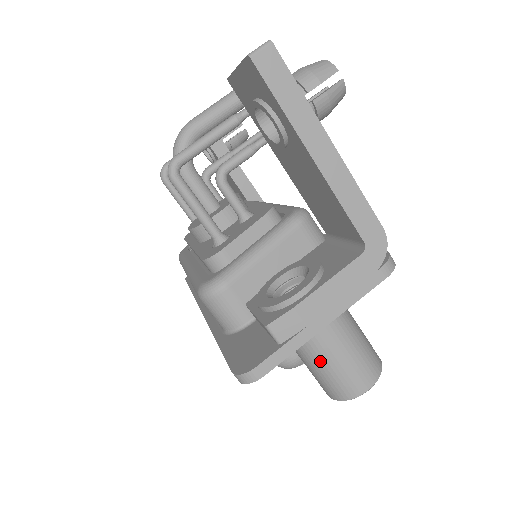
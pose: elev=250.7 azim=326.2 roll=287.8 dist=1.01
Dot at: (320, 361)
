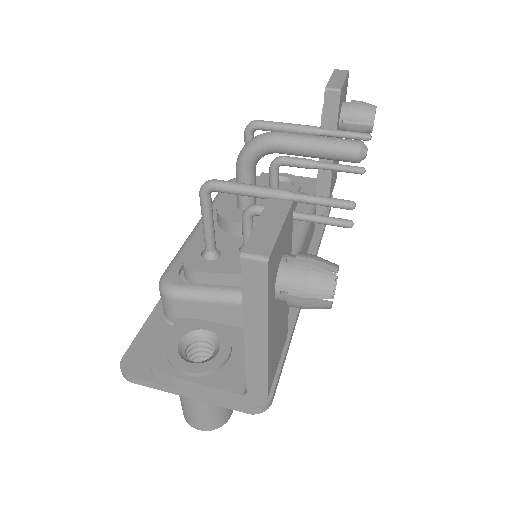
Dot at: (181, 397)
